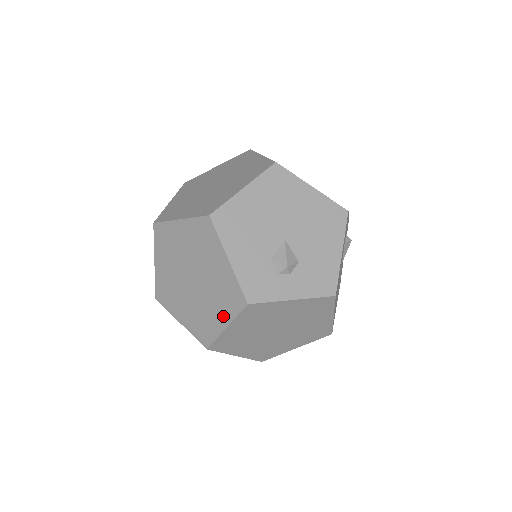
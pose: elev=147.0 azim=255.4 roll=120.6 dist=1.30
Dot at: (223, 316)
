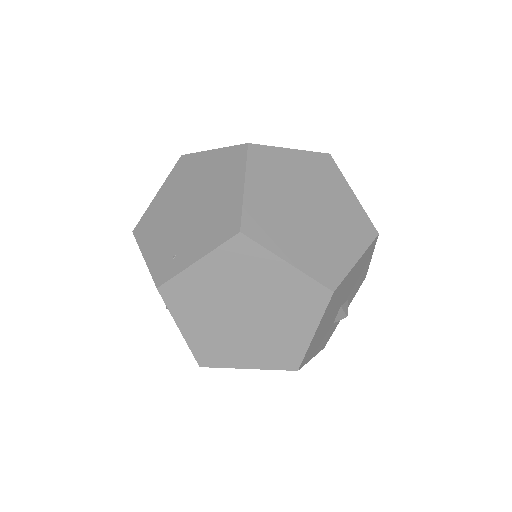
Dot at: occluded
